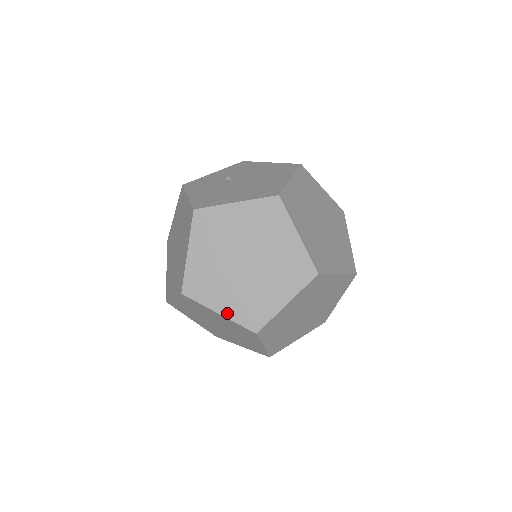
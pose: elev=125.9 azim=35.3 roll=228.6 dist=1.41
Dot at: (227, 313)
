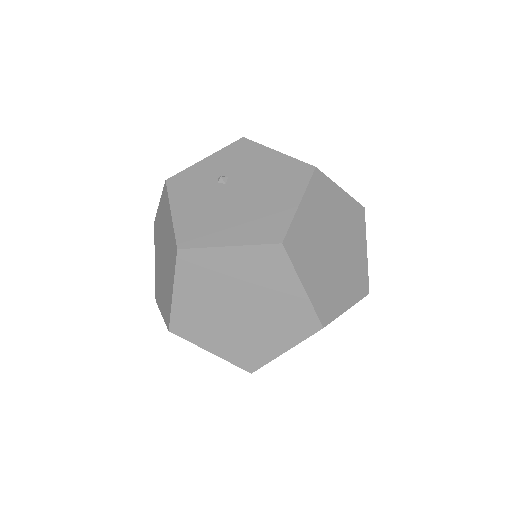
Dot at: (220, 353)
